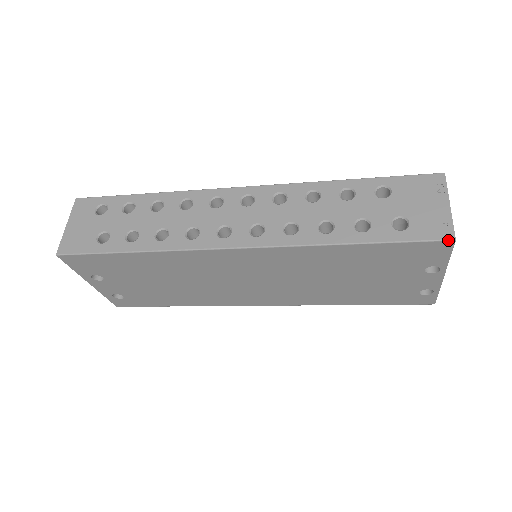
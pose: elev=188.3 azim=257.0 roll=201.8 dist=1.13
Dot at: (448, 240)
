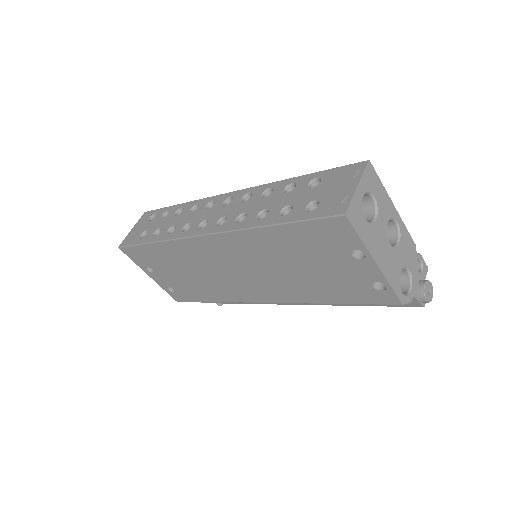
Dot at: (339, 215)
